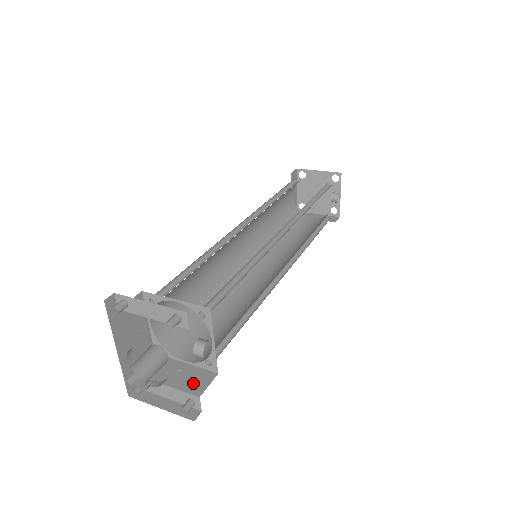
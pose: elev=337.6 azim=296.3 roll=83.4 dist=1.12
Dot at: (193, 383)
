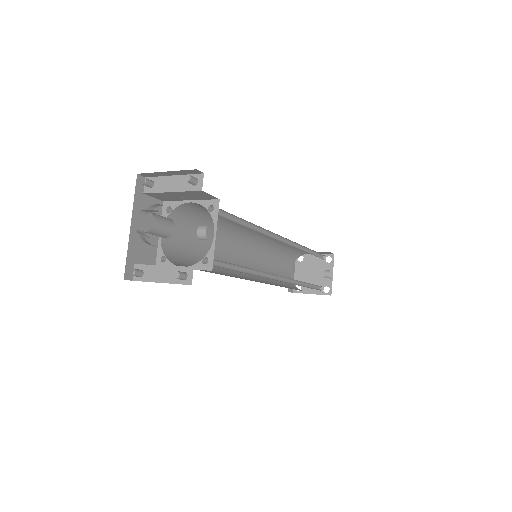
Dot at: occluded
